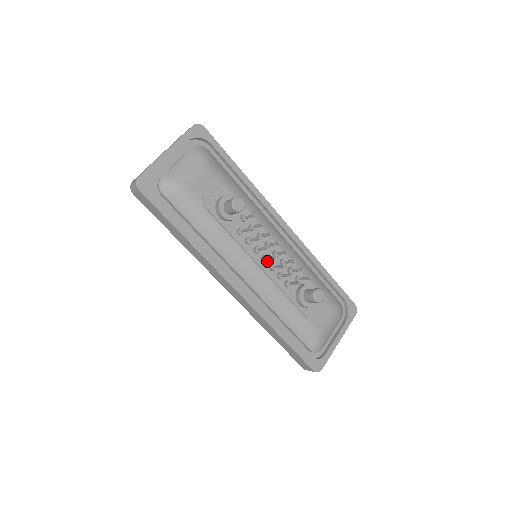
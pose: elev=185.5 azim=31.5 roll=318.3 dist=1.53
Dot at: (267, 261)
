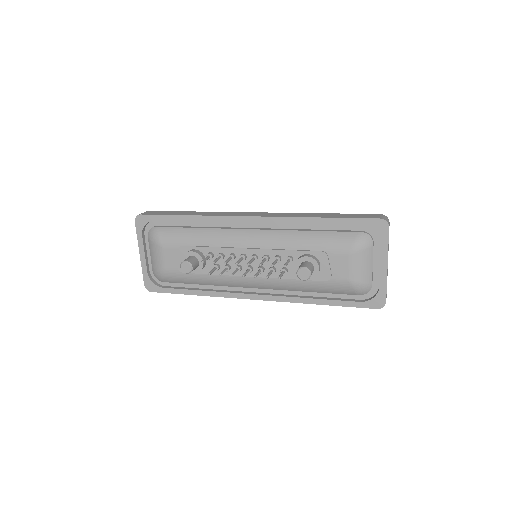
Dot at: (251, 271)
